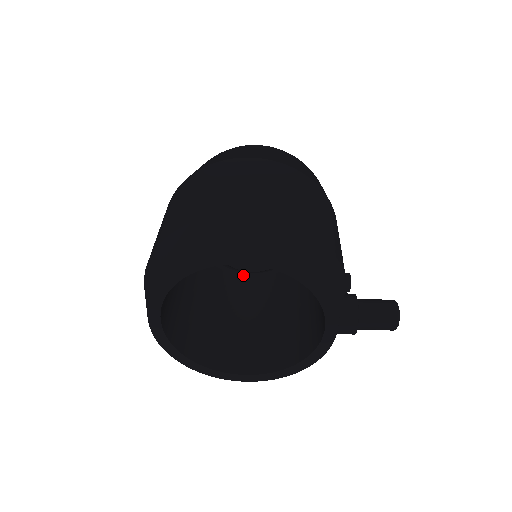
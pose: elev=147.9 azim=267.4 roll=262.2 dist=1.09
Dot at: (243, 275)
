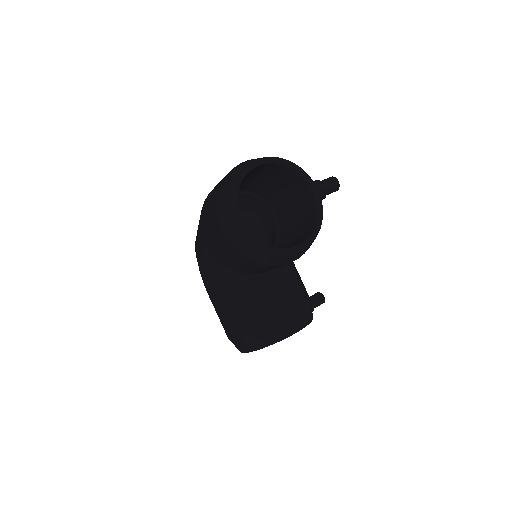
Dot at: occluded
